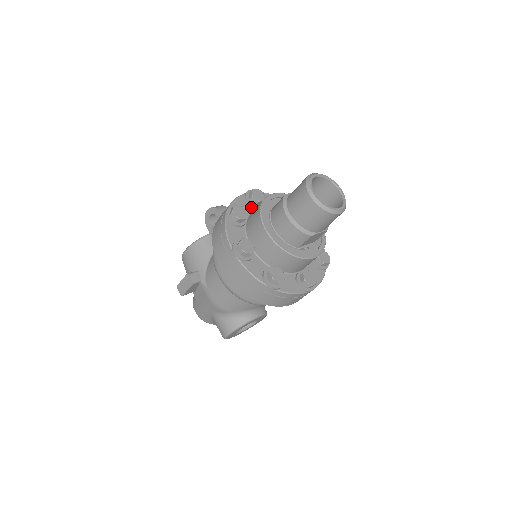
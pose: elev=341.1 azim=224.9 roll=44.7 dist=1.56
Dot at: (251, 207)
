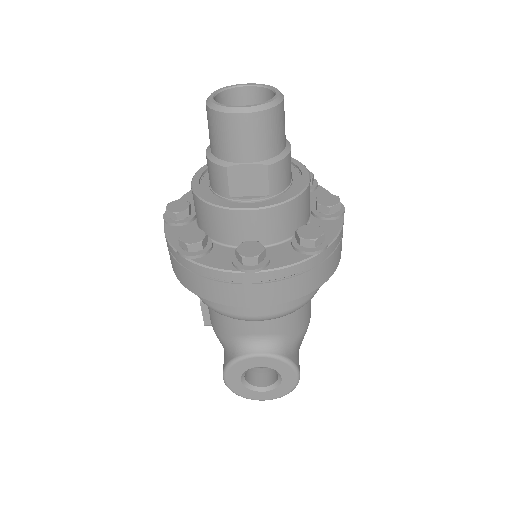
Dot at: occluded
